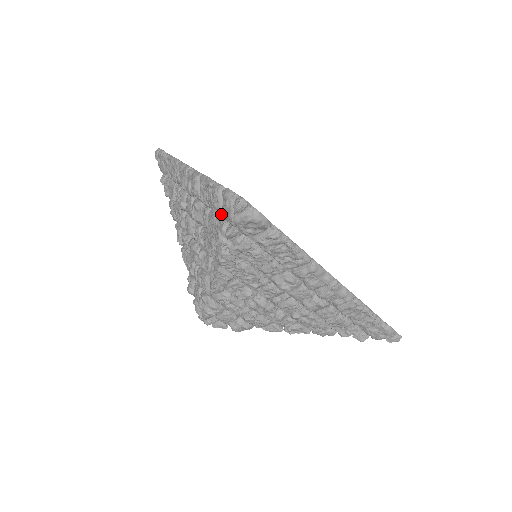
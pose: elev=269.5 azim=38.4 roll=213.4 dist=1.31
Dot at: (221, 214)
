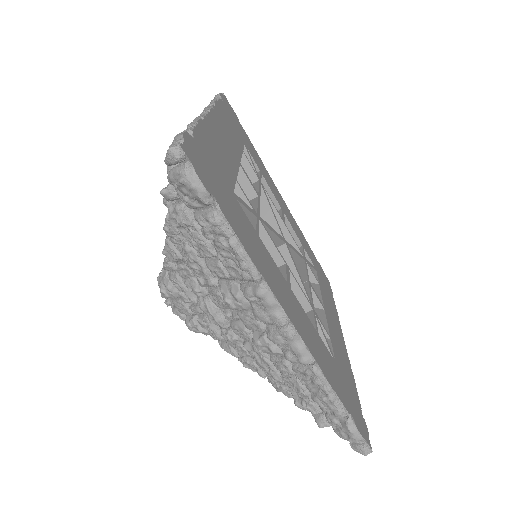
Dot at: occluded
